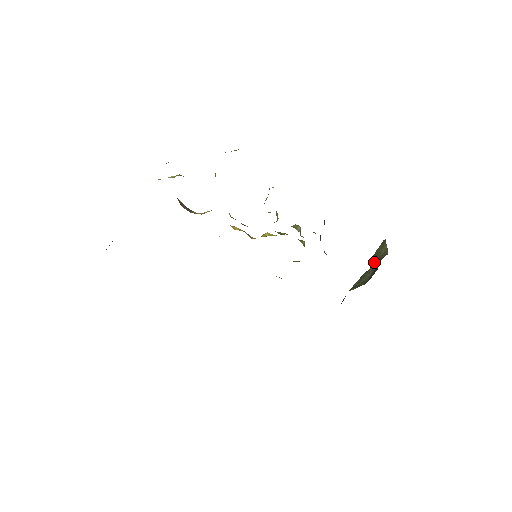
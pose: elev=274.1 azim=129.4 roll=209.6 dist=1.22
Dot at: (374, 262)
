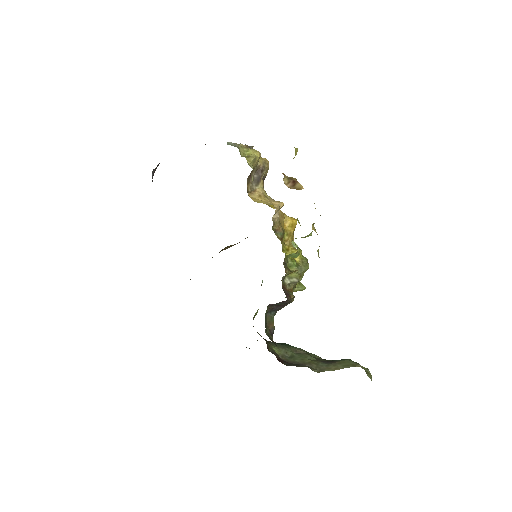
Dot at: (330, 362)
